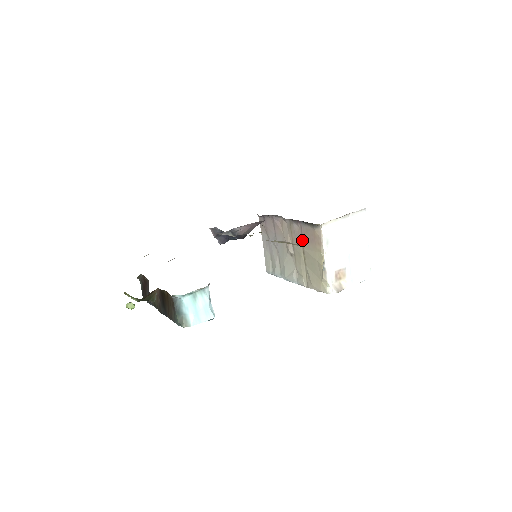
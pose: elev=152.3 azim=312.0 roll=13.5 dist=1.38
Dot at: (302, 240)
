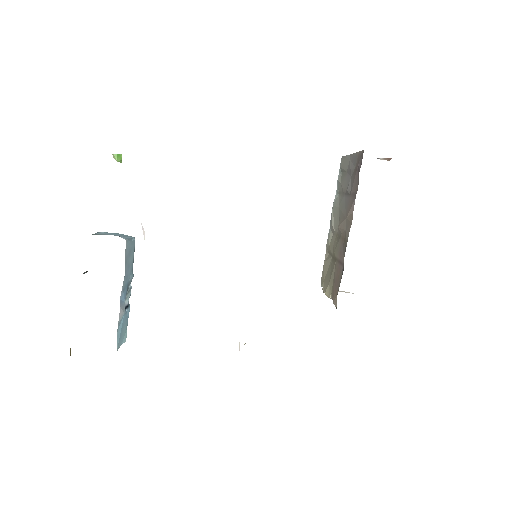
Dot at: (339, 261)
